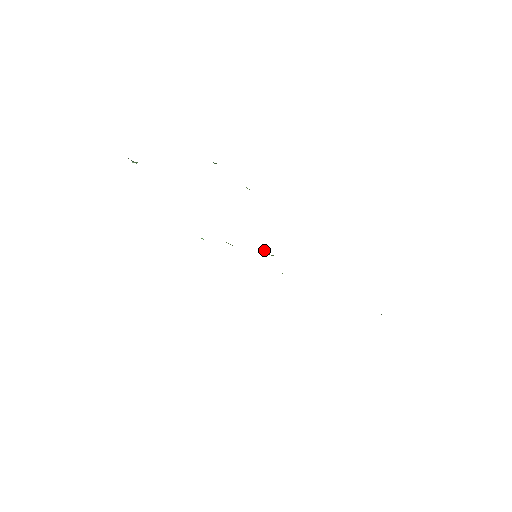
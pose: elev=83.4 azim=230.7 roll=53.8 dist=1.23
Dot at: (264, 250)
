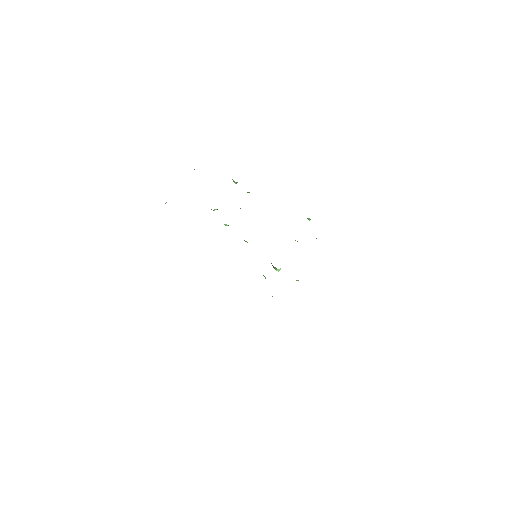
Dot at: occluded
